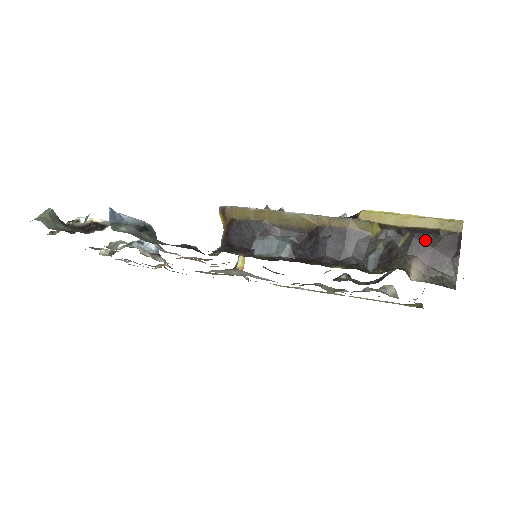
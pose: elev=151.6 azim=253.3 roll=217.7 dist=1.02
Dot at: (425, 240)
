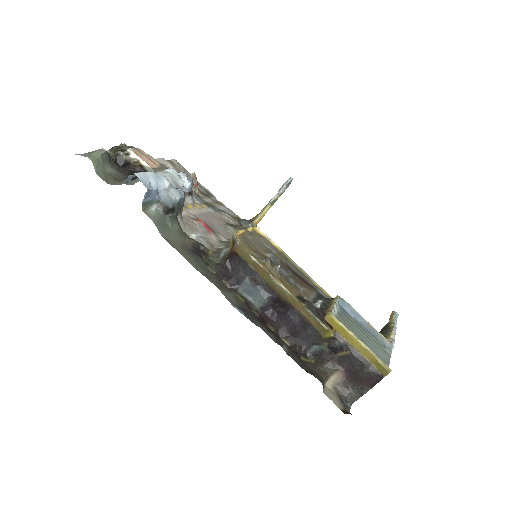
Dot at: (356, 364)
